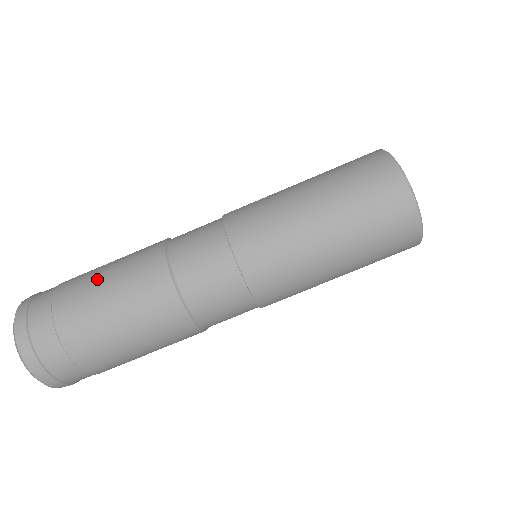
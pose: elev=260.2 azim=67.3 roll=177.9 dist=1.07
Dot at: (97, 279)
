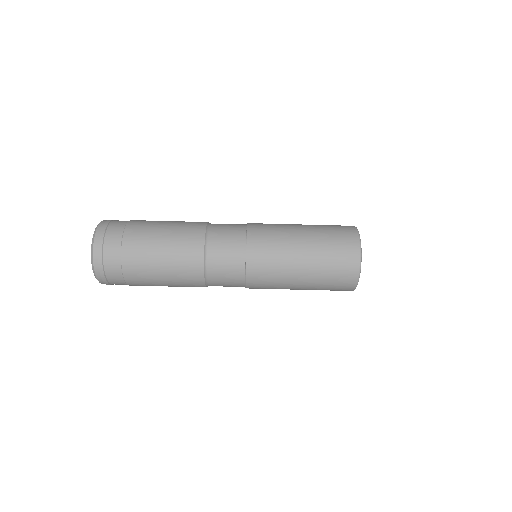
Dot at: (154, 256)
